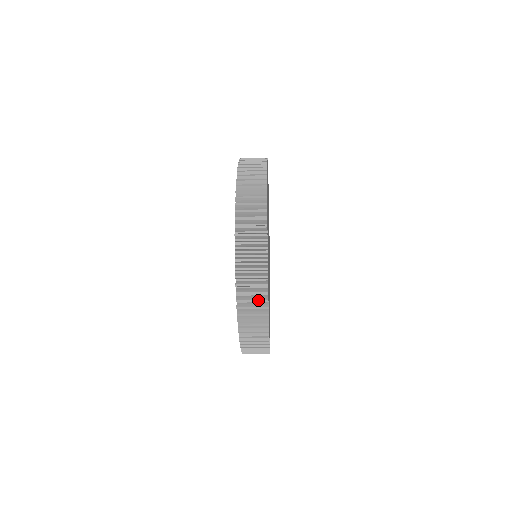
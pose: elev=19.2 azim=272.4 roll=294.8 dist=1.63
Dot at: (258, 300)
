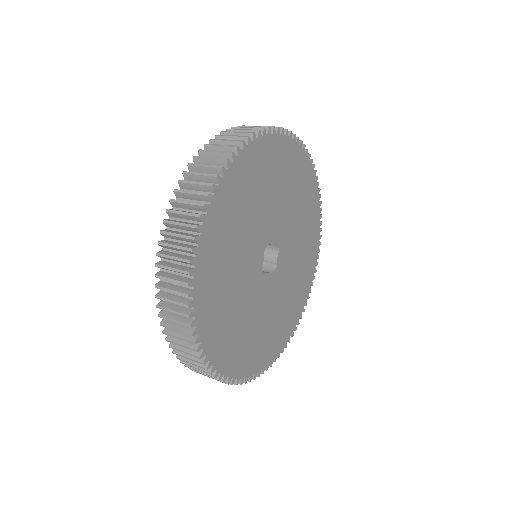
Dot at: occluded
